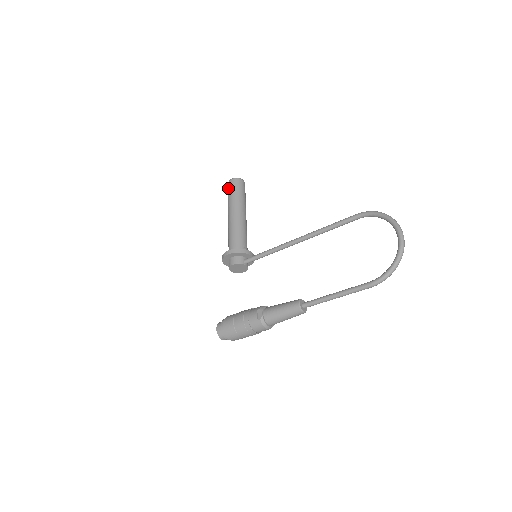
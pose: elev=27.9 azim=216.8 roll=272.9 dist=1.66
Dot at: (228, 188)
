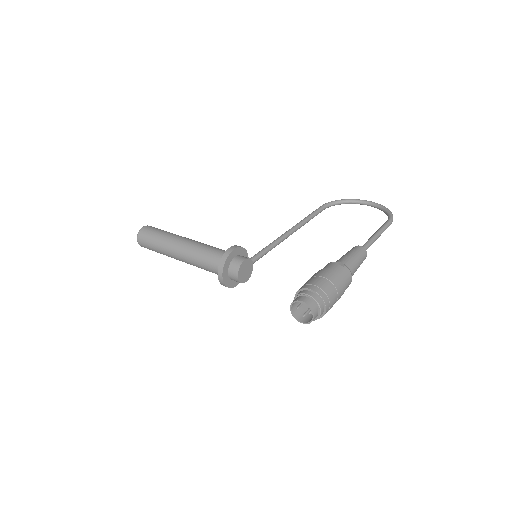
Dot at: (147, 232)
